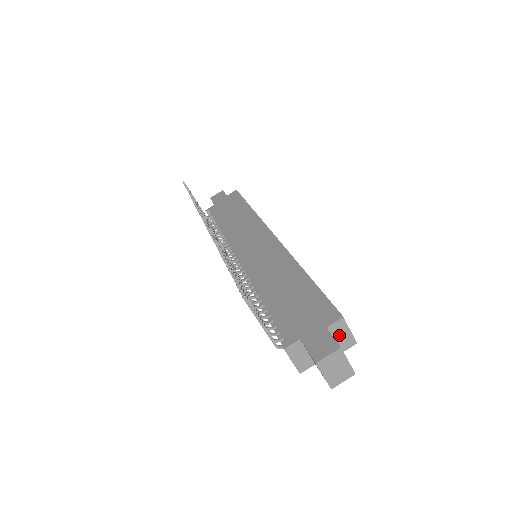
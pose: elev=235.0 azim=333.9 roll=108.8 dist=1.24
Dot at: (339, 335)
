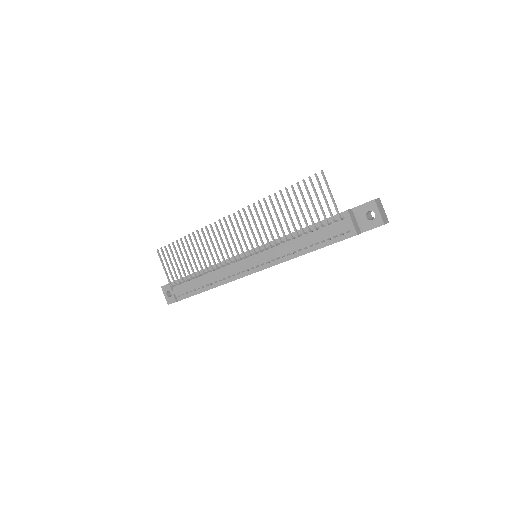
Dot at: occluded
